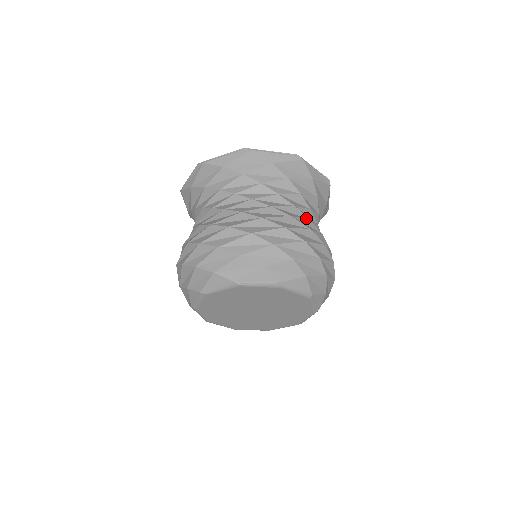
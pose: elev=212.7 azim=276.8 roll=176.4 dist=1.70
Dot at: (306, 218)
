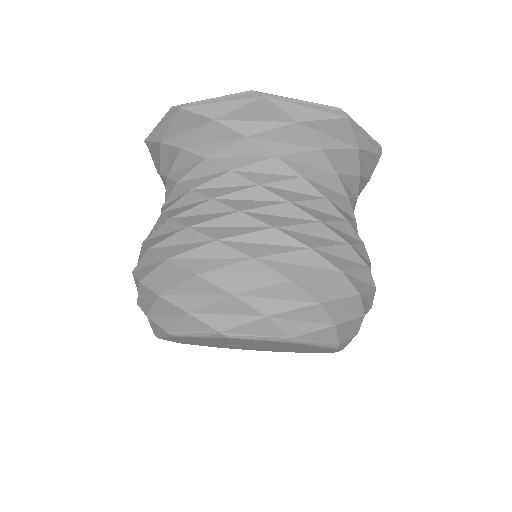
Dot at: occluded
